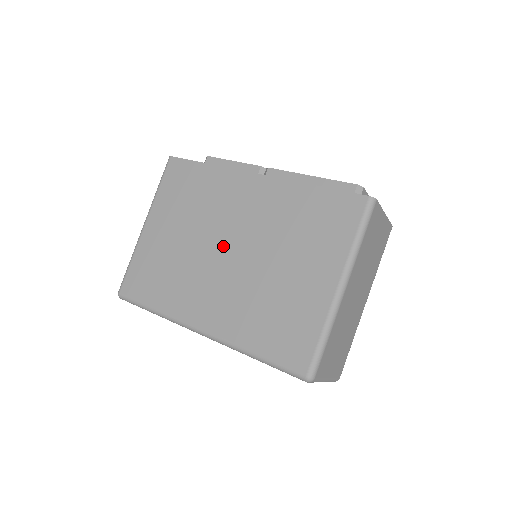
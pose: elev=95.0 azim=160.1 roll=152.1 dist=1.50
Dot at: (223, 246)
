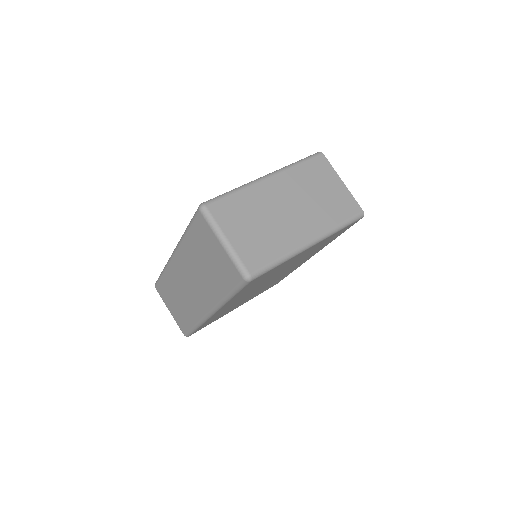
Dot at: occluded
